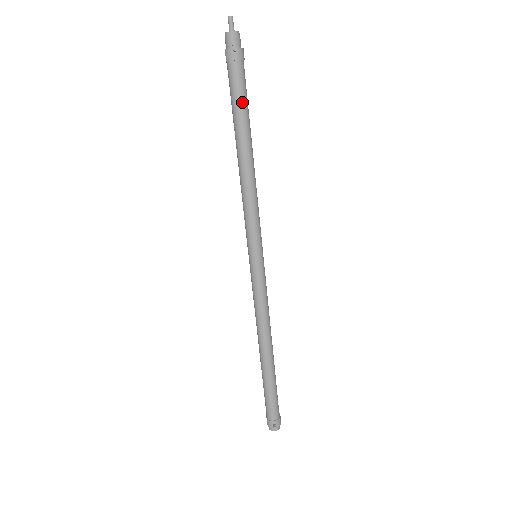
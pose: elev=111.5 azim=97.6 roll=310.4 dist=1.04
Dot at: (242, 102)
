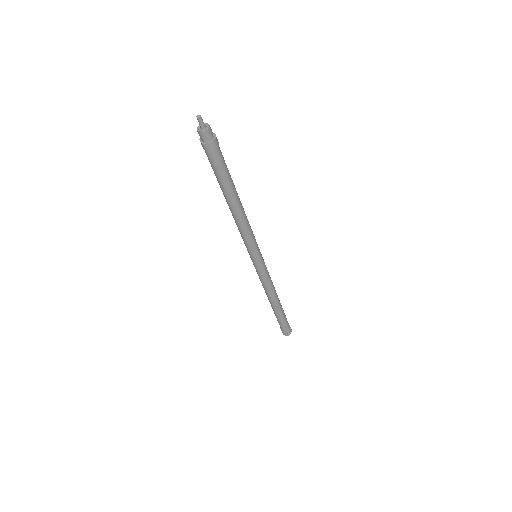
Dot at: (225, 174)
